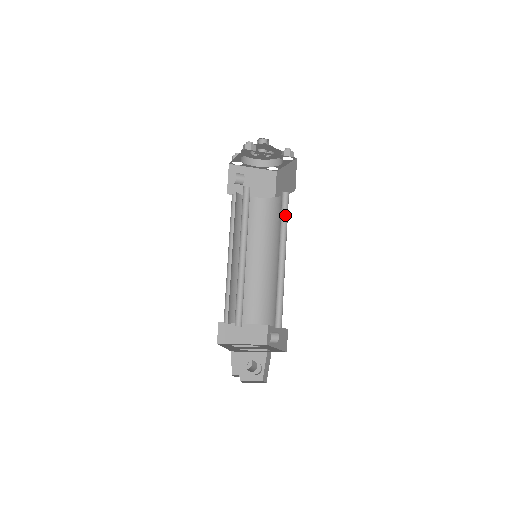
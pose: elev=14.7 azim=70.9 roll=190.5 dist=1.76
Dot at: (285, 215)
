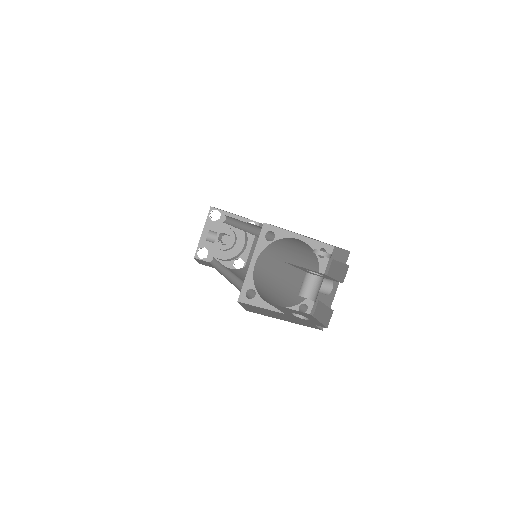
Dot at: occluded
